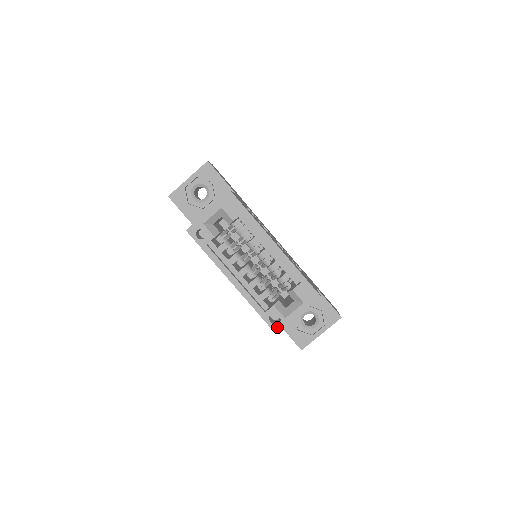
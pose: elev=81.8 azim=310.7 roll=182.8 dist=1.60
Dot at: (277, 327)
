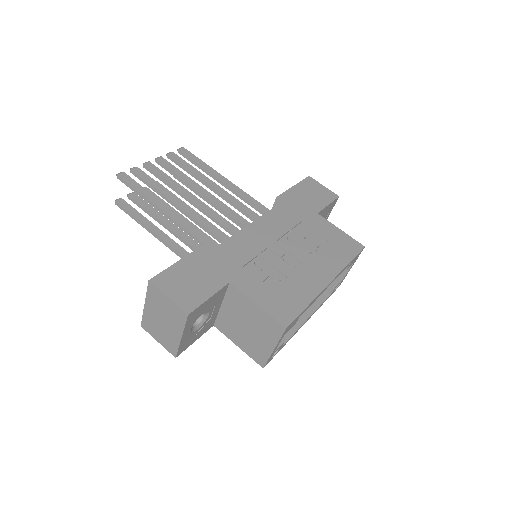
Dot at: occluded
